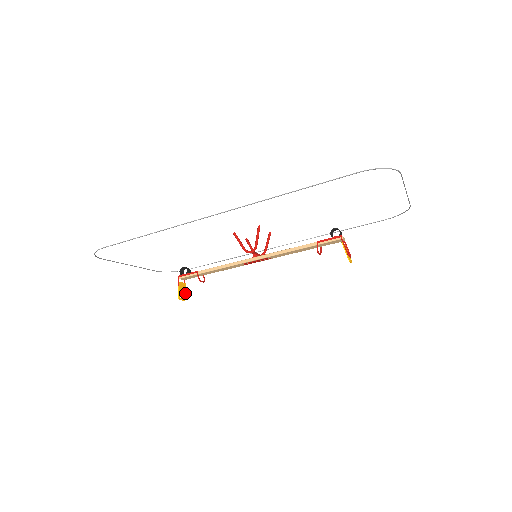
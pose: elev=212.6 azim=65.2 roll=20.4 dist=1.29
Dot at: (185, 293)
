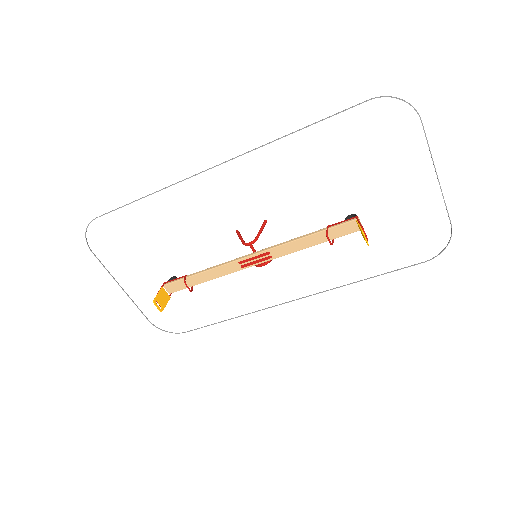
Dot at: (165, 305)
